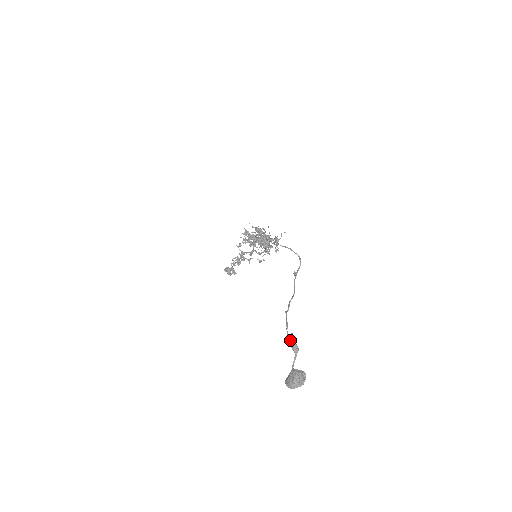
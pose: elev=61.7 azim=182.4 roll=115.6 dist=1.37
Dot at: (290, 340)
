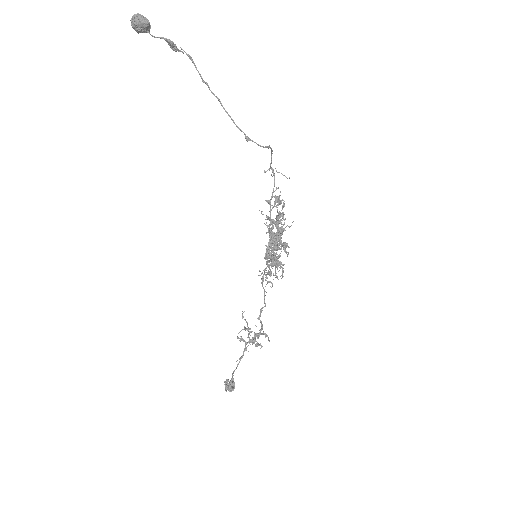
Dot at: occluded
